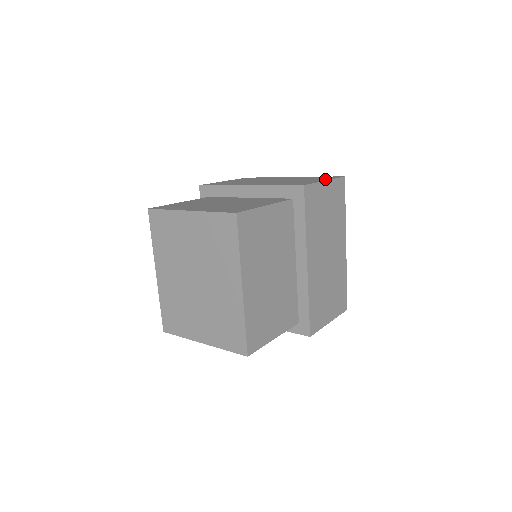
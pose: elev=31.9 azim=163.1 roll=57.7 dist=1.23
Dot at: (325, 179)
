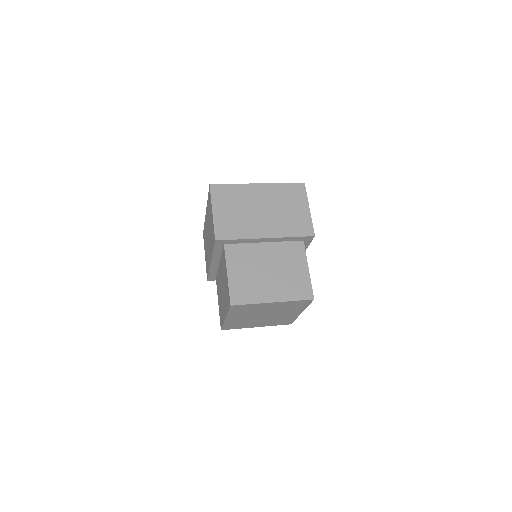
Dot at: (304, 202)
